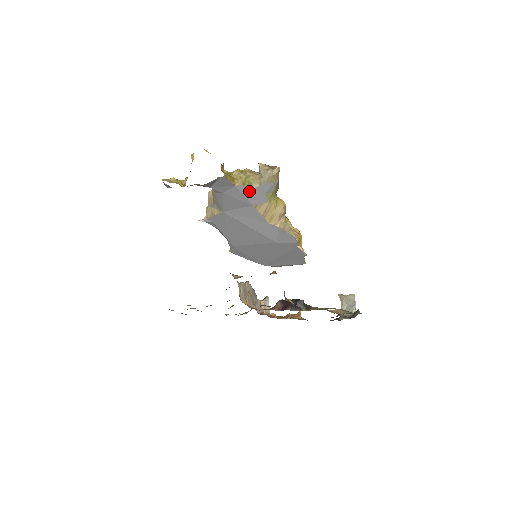
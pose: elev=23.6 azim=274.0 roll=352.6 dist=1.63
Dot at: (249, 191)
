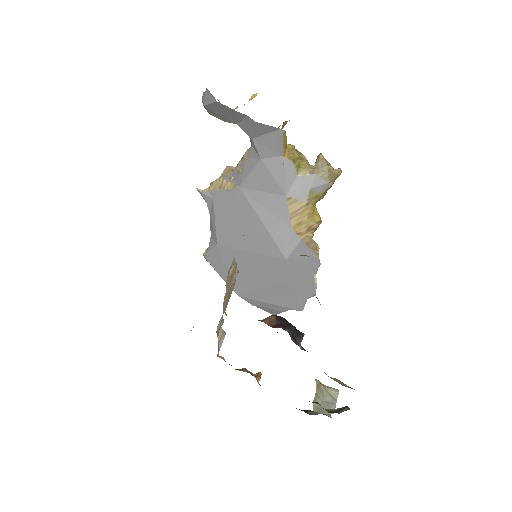
Dot at: (294, 174)
